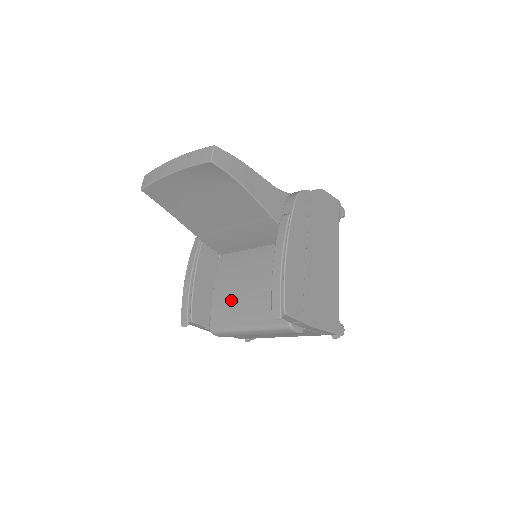
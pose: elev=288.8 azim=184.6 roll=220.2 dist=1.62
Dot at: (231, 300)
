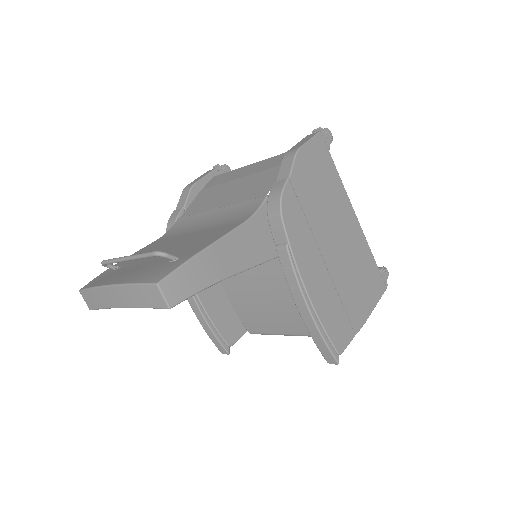
Dot at: (256, 310)
